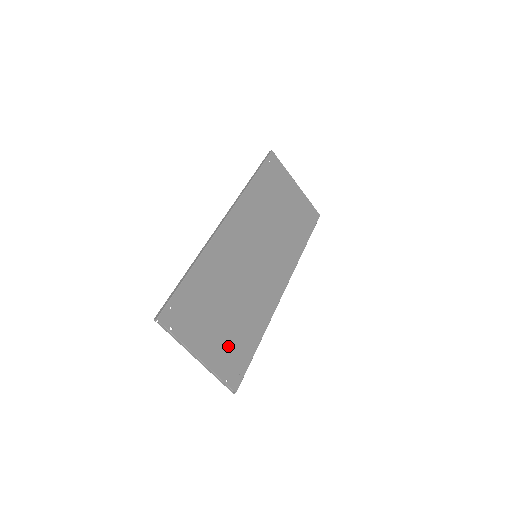
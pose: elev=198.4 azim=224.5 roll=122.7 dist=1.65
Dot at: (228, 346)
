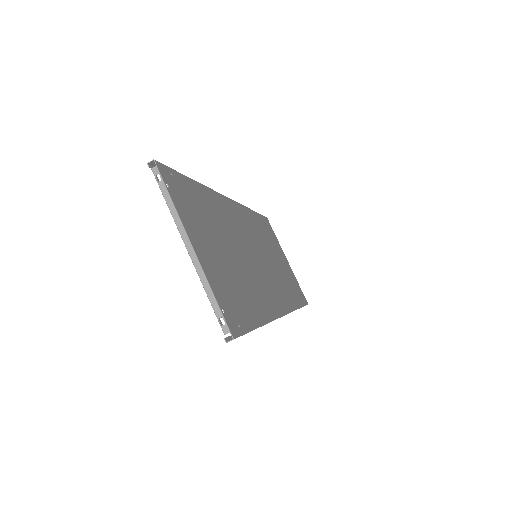
Dot at: (227, 282)
